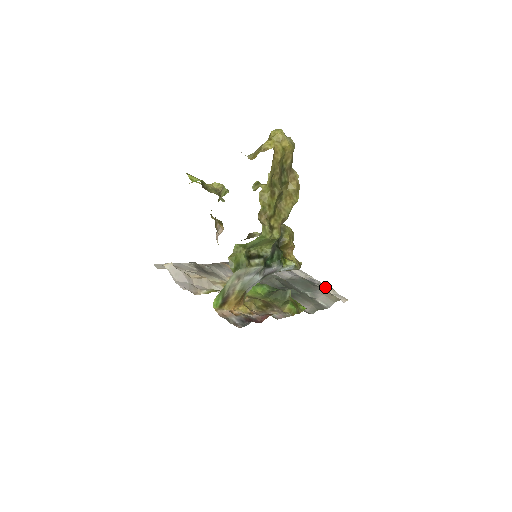
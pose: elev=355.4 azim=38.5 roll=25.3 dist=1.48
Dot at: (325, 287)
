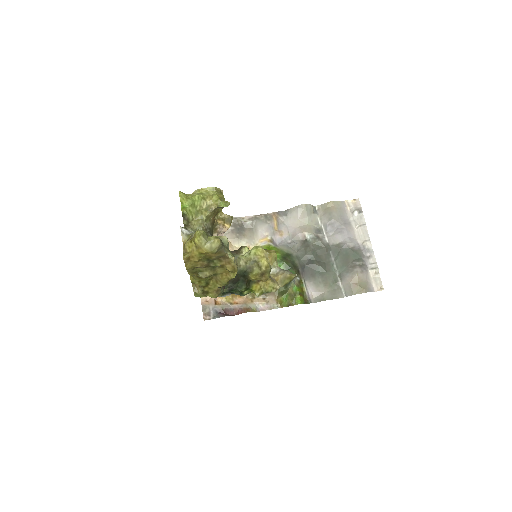
Dot at: (370, 265)
